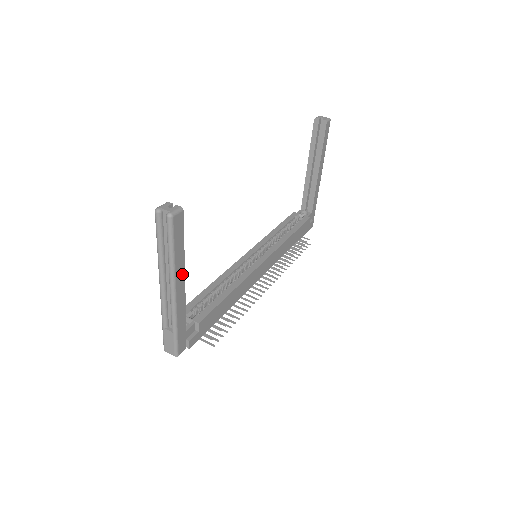
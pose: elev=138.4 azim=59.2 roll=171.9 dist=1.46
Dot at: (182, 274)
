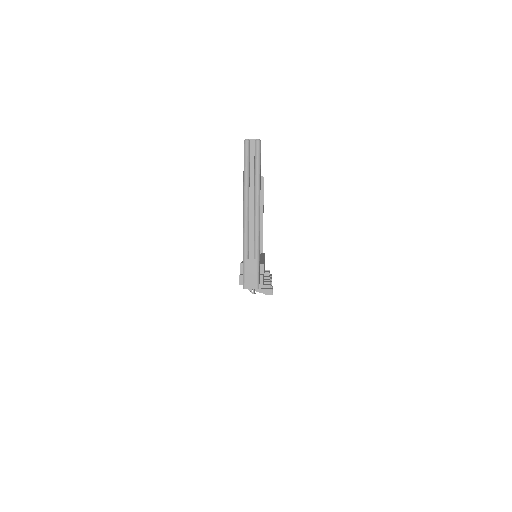
Dot at: occluded
